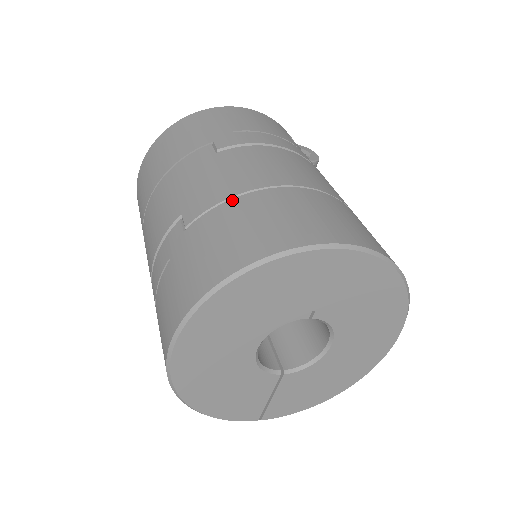
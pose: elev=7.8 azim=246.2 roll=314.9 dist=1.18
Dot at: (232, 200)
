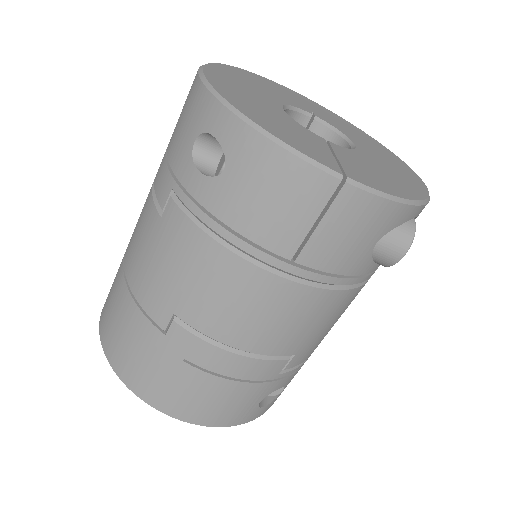
Dot at: occluded
